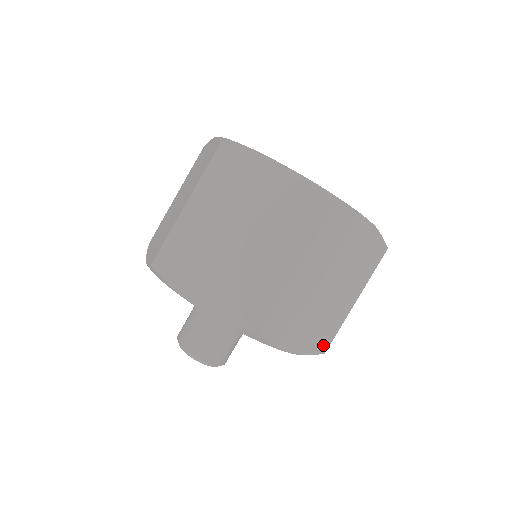
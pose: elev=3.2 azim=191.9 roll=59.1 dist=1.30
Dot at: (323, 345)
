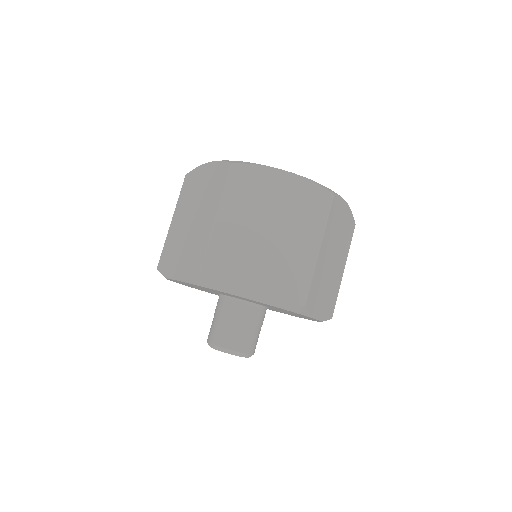
Dot at: (331, 311)
